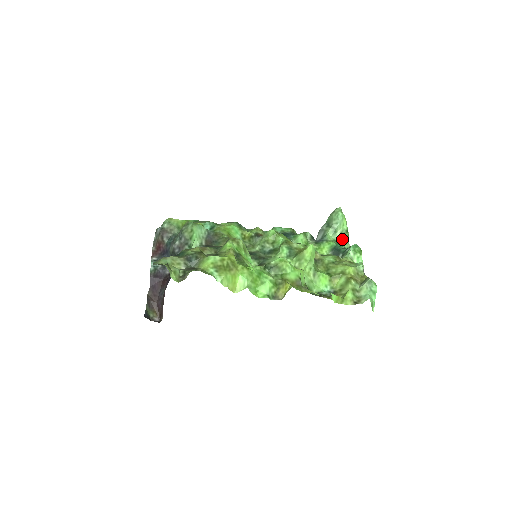
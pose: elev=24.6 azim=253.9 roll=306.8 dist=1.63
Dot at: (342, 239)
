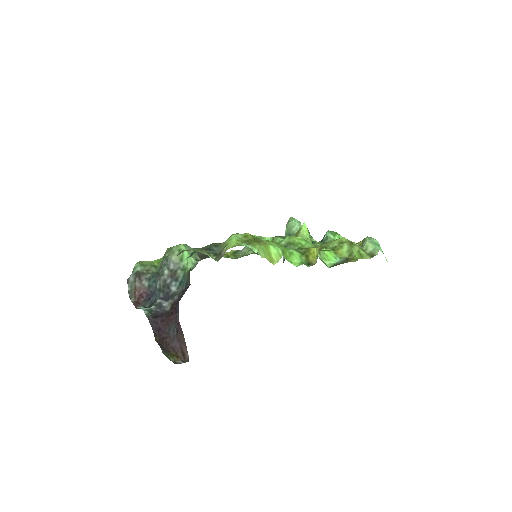
Dot at: occluded
